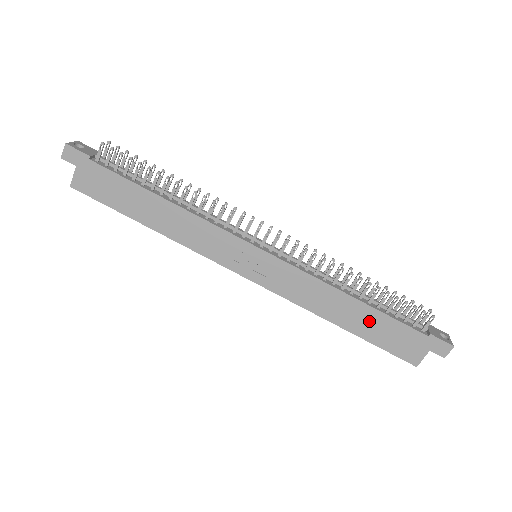
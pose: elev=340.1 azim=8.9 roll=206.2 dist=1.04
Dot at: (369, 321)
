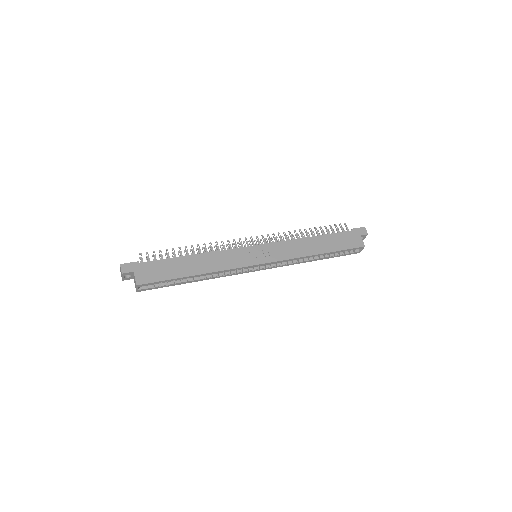
Dot at: (327, 242)
